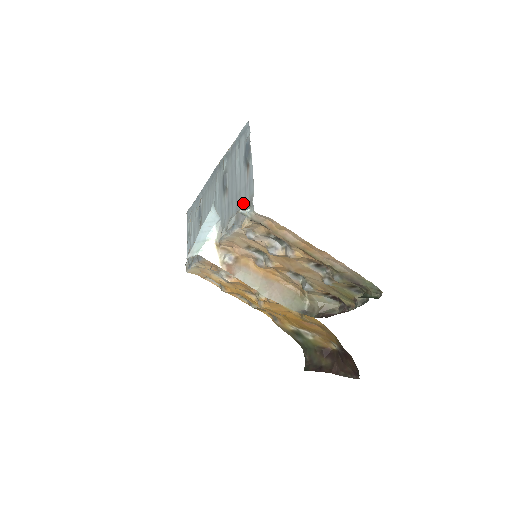
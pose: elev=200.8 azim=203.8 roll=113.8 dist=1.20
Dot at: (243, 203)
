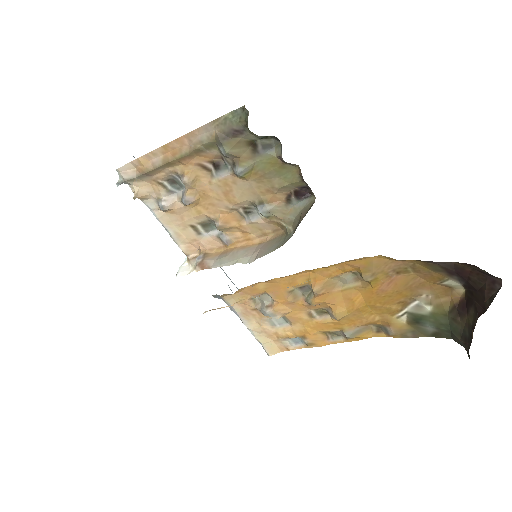
Dot at: occluded
